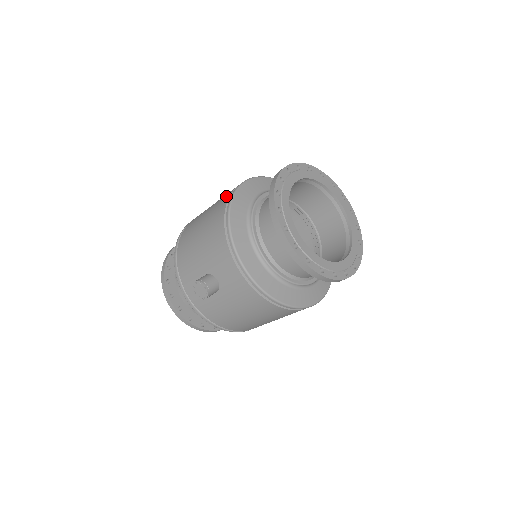
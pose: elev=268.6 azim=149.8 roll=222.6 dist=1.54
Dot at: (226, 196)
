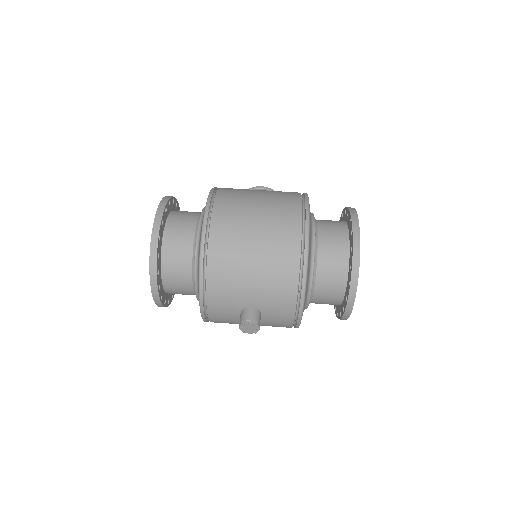
Dot at: (292, 235)
